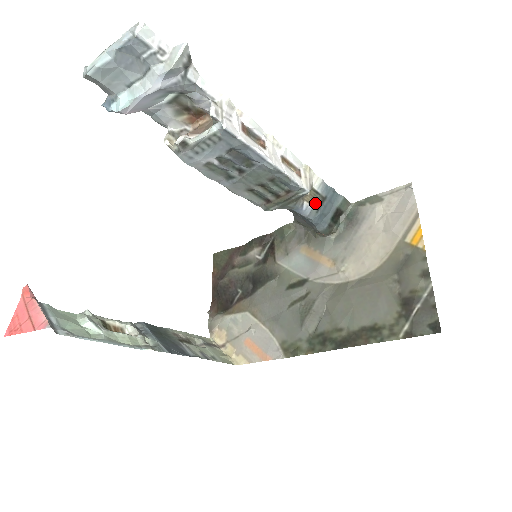
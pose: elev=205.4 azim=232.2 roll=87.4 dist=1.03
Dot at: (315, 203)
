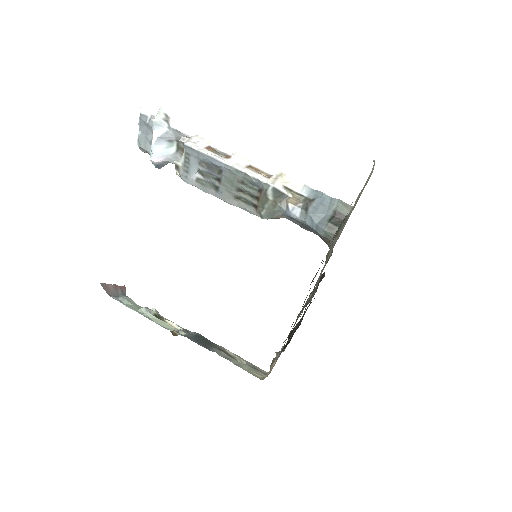
Dot at: (302, 205)
